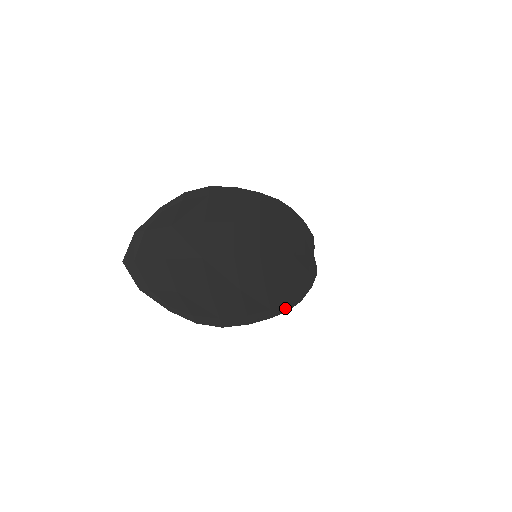
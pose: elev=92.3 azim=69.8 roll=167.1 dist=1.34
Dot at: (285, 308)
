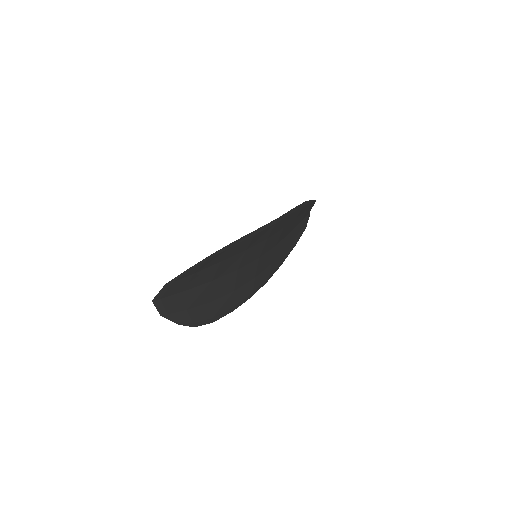
Dot at: (265, 282)
